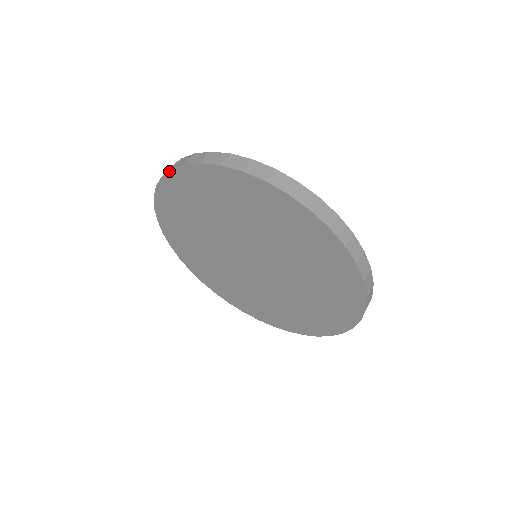
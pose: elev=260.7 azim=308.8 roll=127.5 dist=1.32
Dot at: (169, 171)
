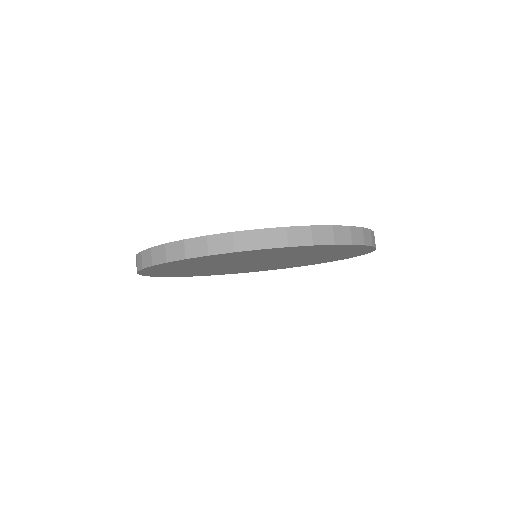
Dot at: (138, 272)
